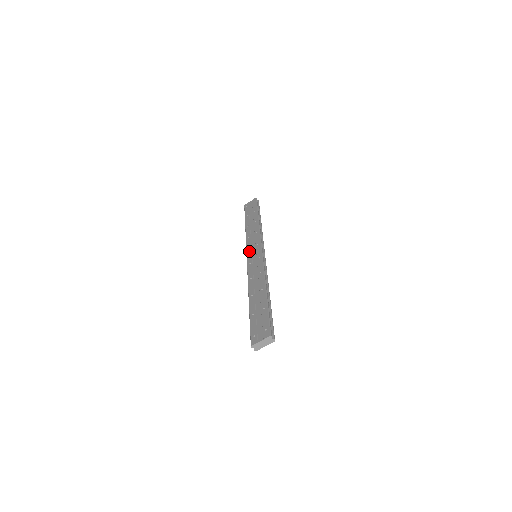
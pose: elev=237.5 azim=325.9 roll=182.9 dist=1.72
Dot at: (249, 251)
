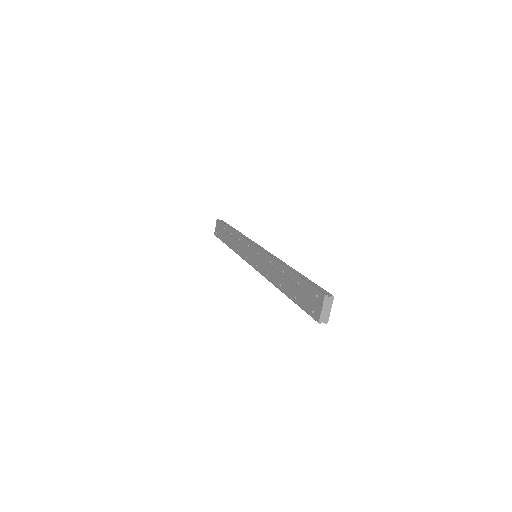
Dot at: (247, 259)
